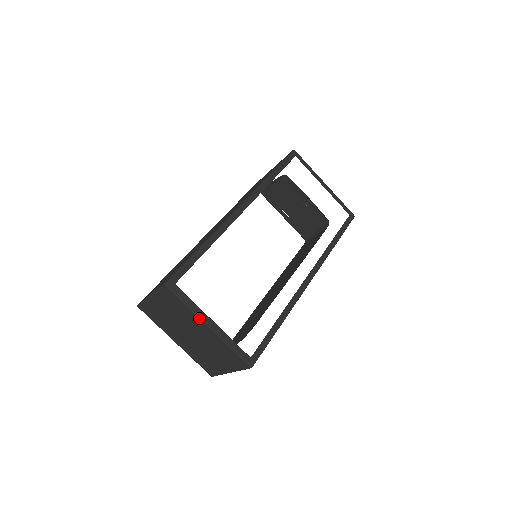
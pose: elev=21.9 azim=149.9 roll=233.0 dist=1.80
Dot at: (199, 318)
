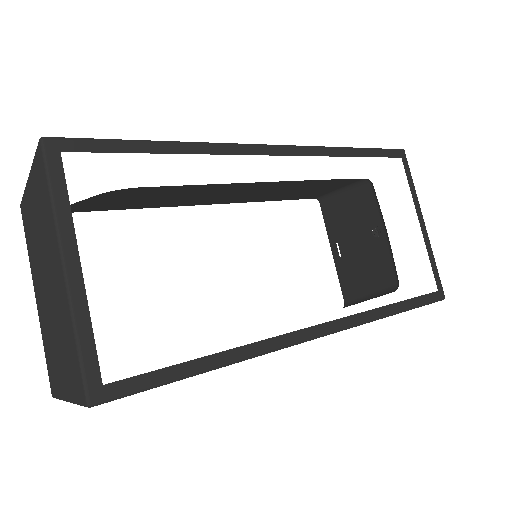
Dot at: (57, 238)
